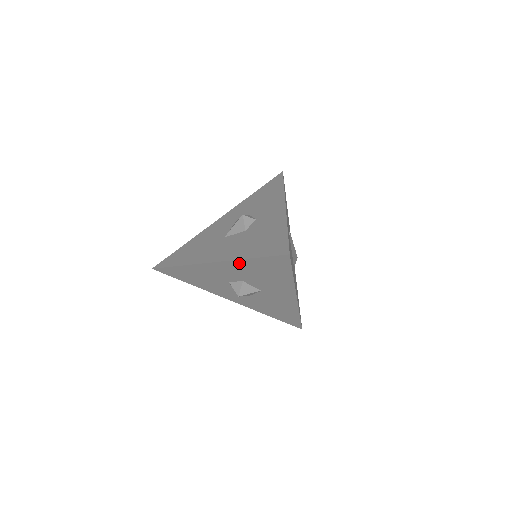
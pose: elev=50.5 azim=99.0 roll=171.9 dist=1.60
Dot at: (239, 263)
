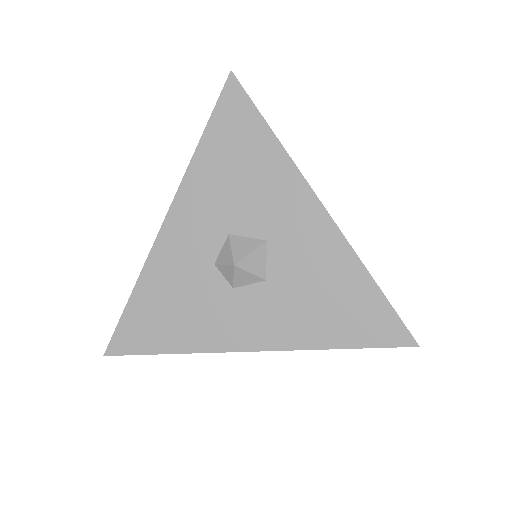
Dot at: (195, 174)
